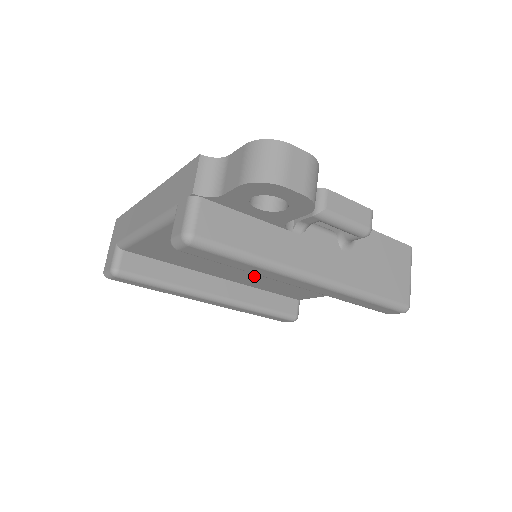
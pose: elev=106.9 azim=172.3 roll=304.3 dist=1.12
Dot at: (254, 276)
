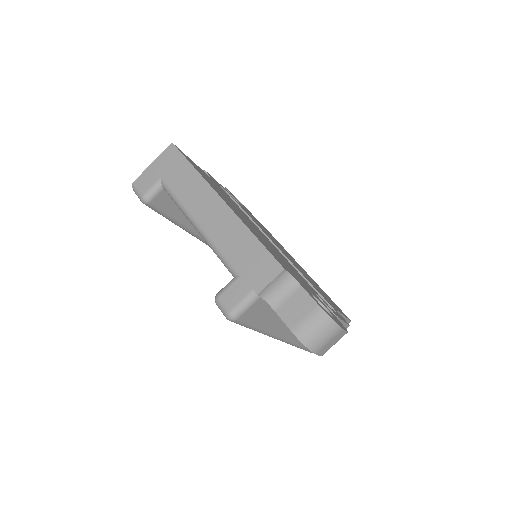
Dot at: occluded
